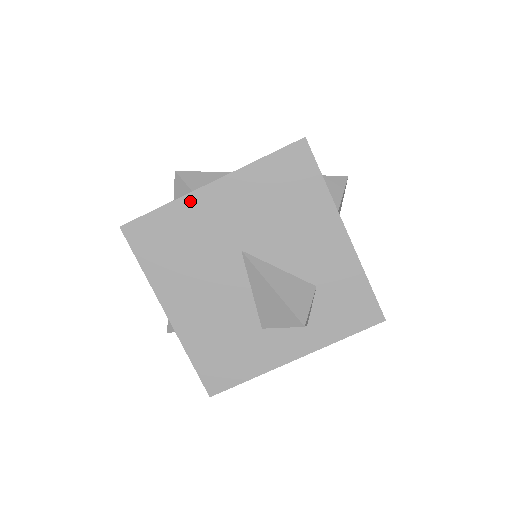
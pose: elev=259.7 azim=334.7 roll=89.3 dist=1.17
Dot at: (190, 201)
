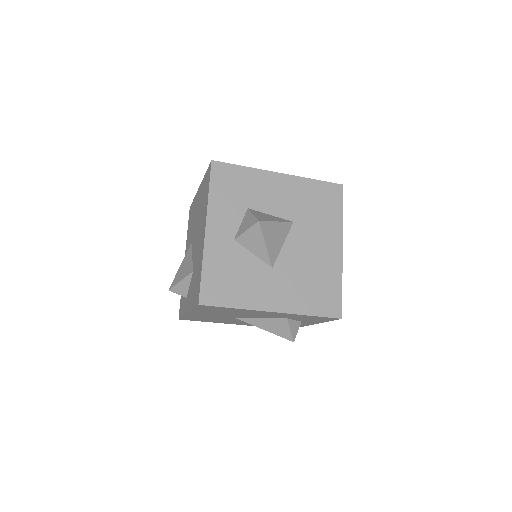
Dot at: (189, 315)
